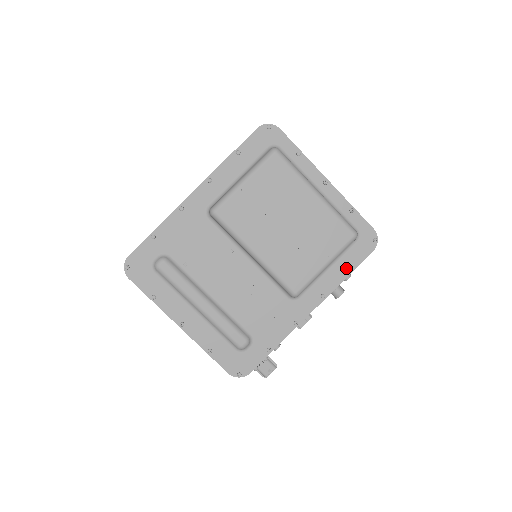
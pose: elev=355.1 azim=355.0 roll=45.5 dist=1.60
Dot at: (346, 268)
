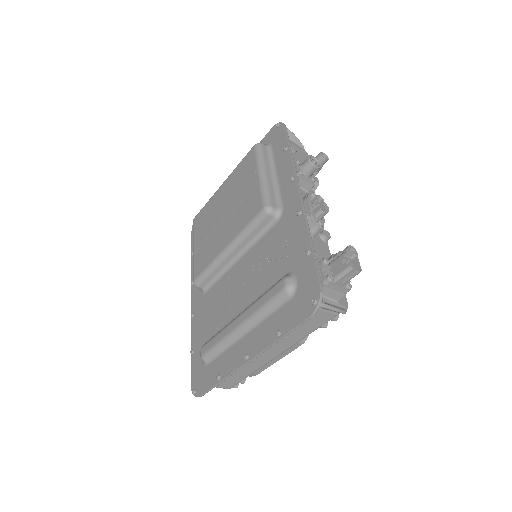
Dot at: (284, 154)
